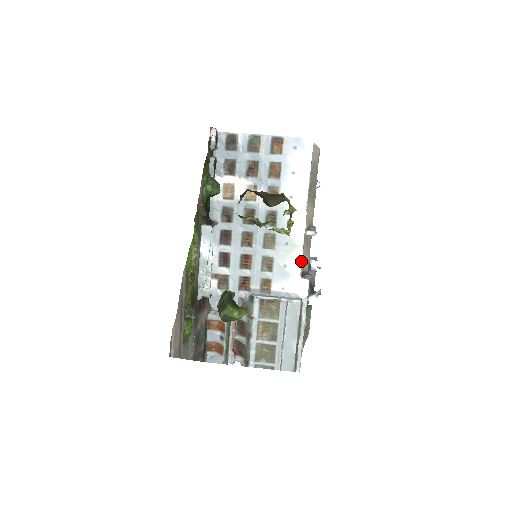
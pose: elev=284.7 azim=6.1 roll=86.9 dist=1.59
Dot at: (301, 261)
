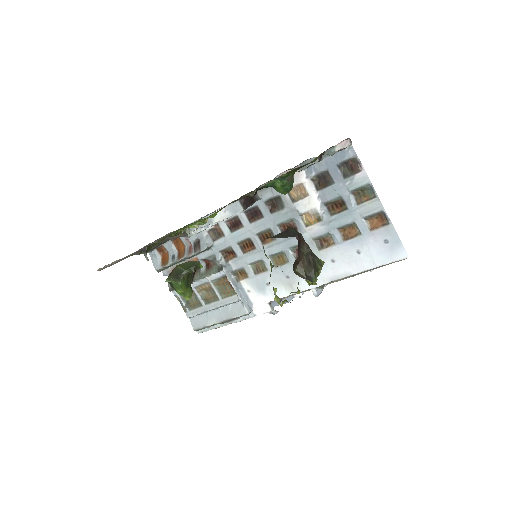
Dot at: (282, 297)
